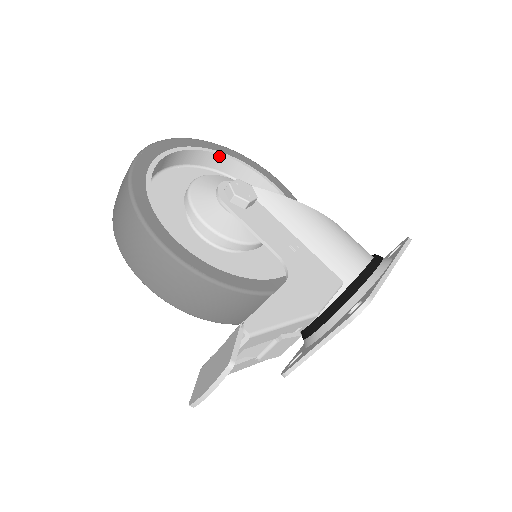
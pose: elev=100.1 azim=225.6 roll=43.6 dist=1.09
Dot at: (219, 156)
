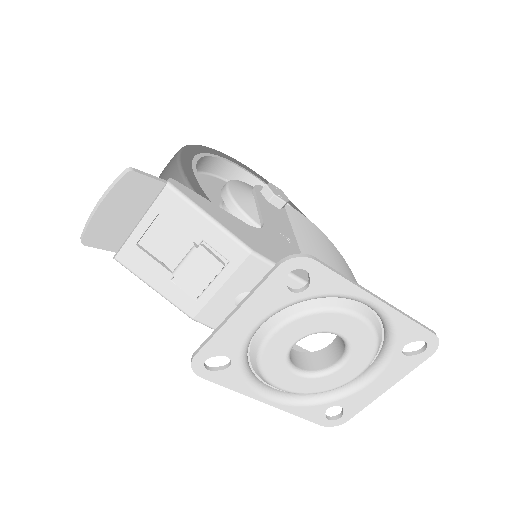
Dot at: occluded
